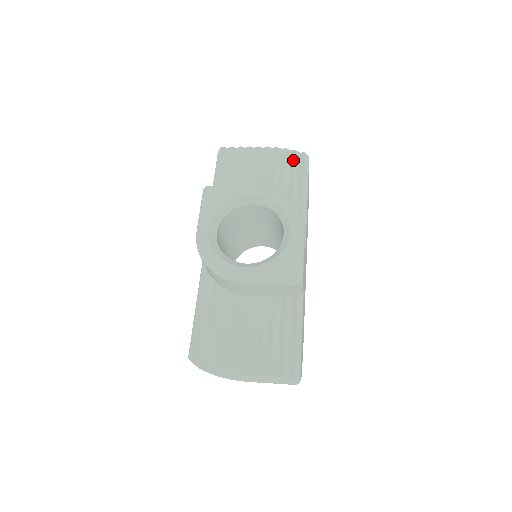
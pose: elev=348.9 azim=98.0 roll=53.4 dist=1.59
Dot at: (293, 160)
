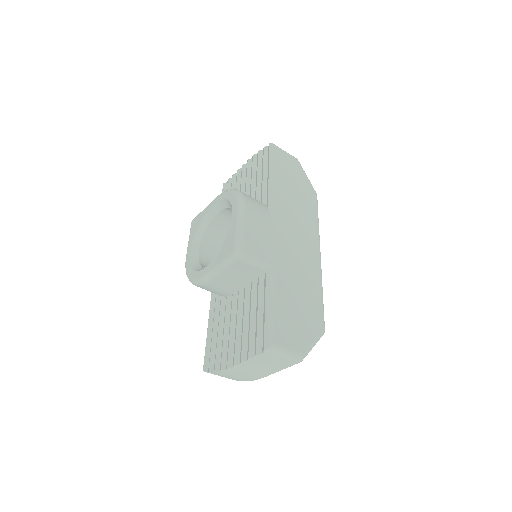
Dot at: (263, 156)
